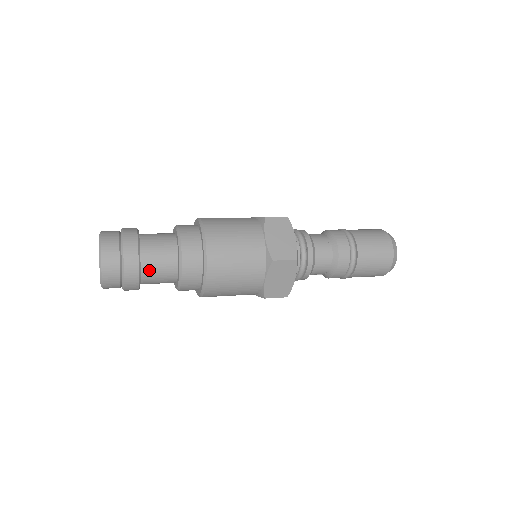
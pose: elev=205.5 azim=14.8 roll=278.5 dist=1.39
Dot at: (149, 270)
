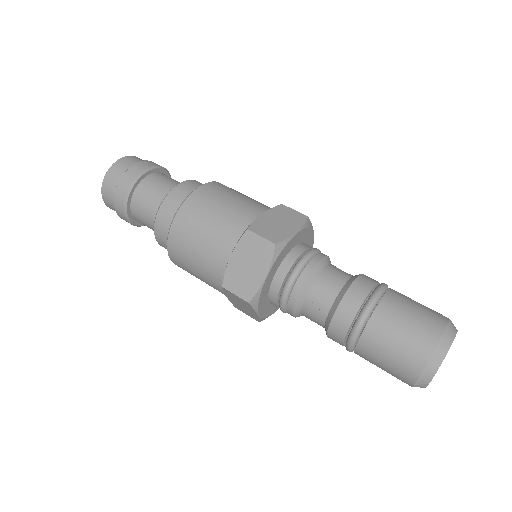
Dot at: (138, 219)
